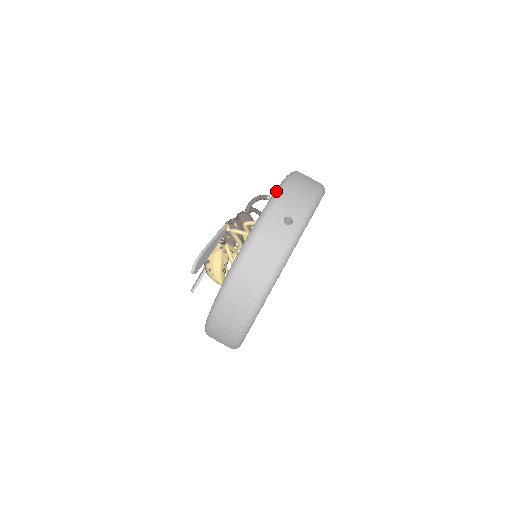
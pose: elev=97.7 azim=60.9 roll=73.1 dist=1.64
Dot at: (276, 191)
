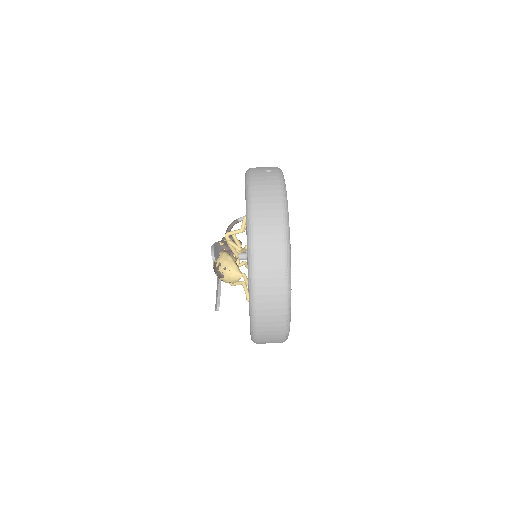
Dot at: occluded
